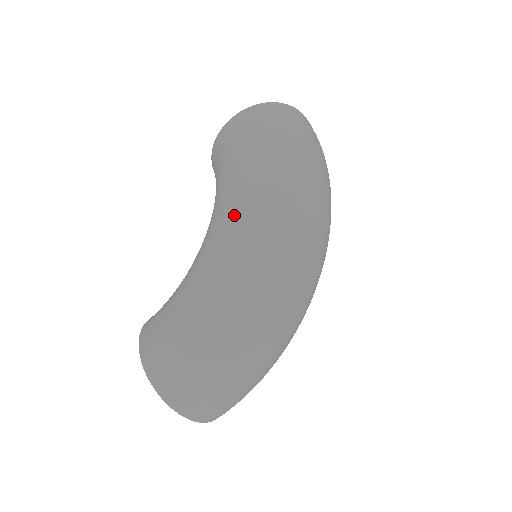
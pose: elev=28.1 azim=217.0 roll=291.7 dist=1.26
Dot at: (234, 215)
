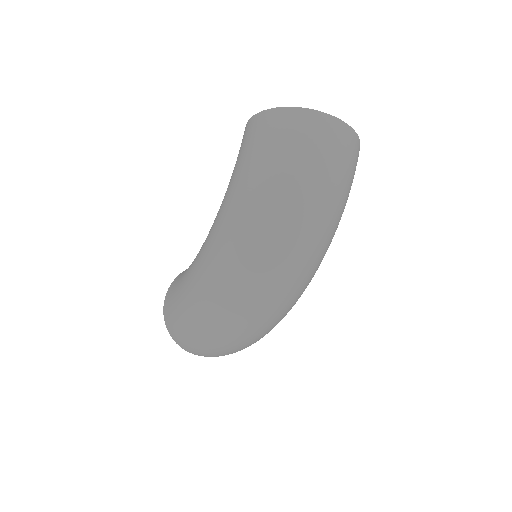
Dot at: (213, 236)
